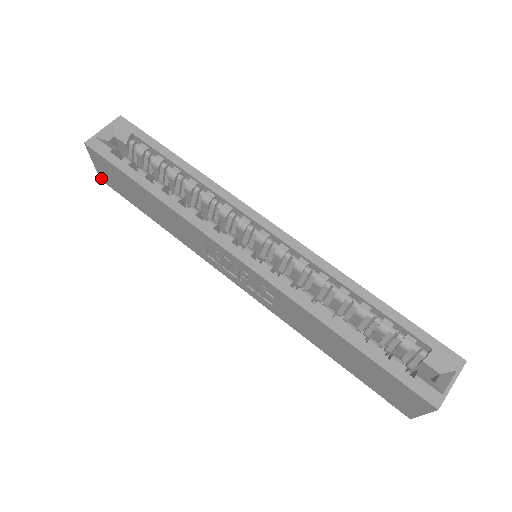
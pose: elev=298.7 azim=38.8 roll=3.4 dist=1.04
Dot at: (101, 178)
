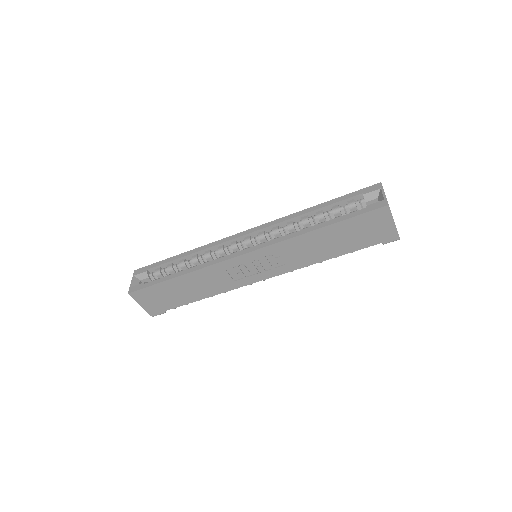
Dot at: (150, 313)
